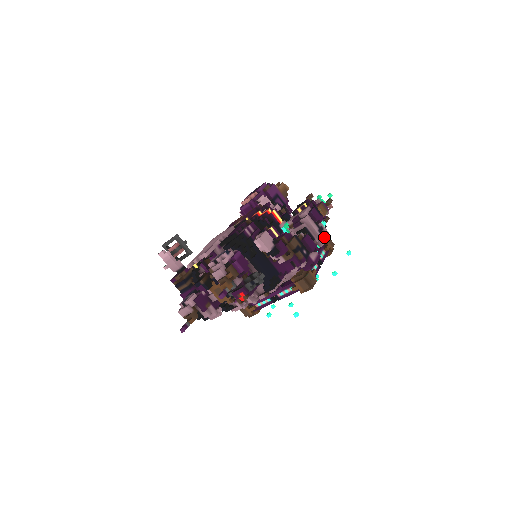
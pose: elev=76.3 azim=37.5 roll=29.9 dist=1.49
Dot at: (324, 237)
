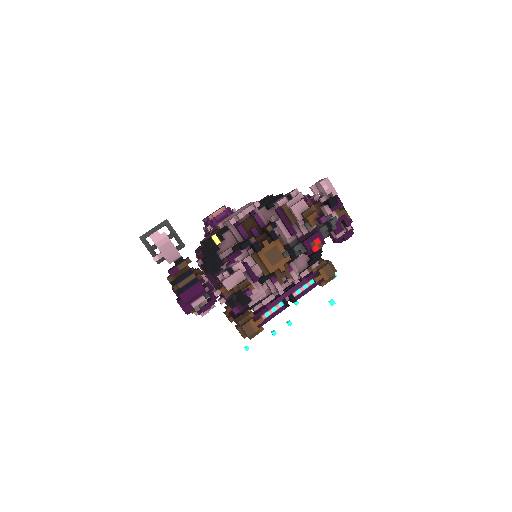
Dot at: occluded
